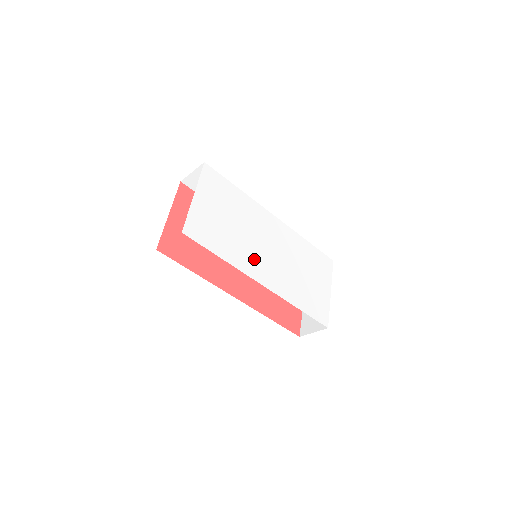
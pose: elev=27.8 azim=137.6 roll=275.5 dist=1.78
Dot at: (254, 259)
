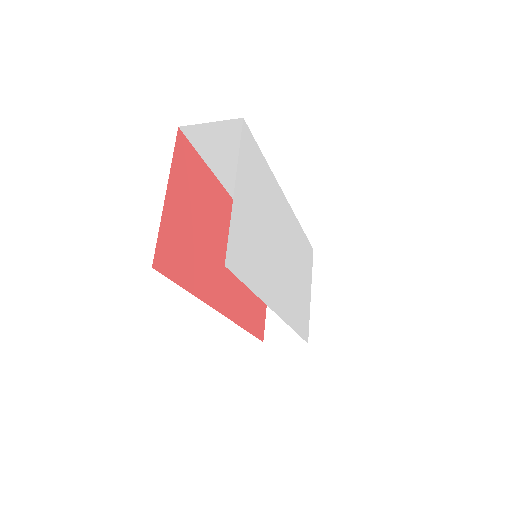
Dot at: (274, 278)
